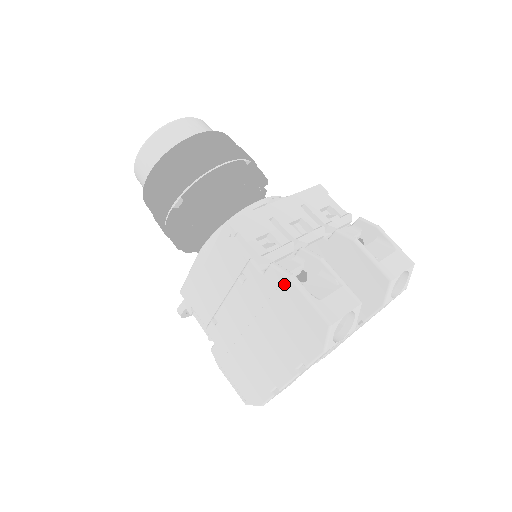
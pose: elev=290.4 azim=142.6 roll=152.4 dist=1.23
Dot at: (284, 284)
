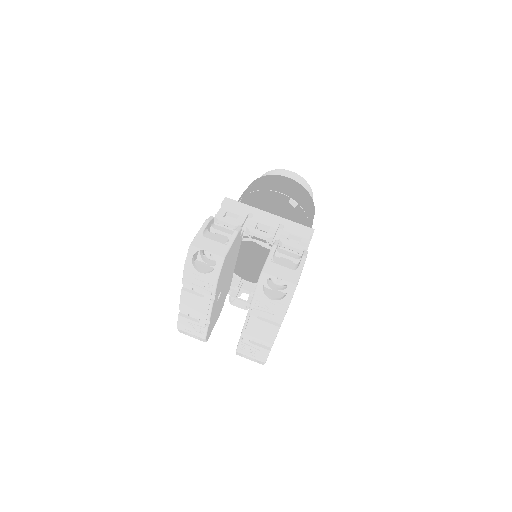
Dot at: occluded
